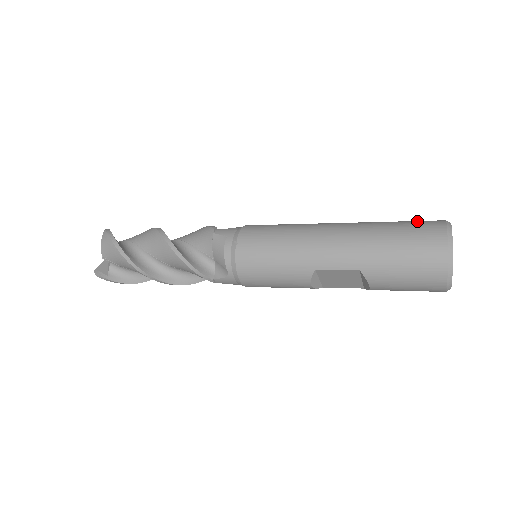
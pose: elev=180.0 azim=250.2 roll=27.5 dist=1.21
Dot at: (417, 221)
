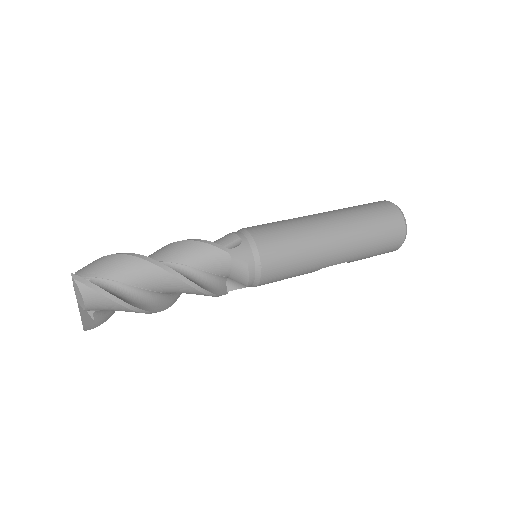
Dot at: (383, 212)
